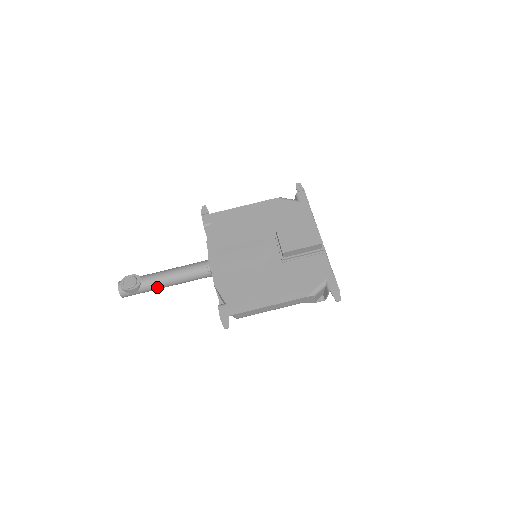
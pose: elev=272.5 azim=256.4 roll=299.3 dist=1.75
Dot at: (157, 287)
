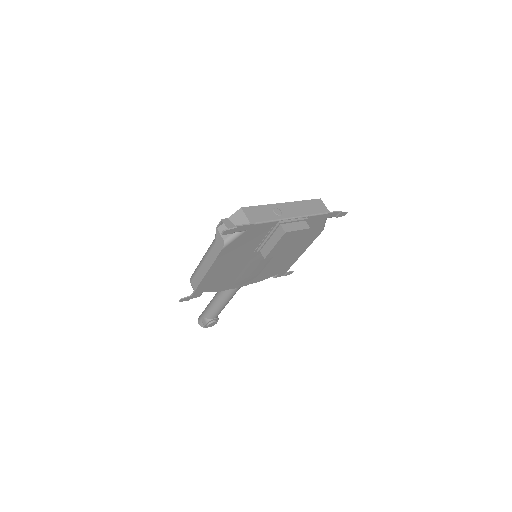
Dot at: occluded
